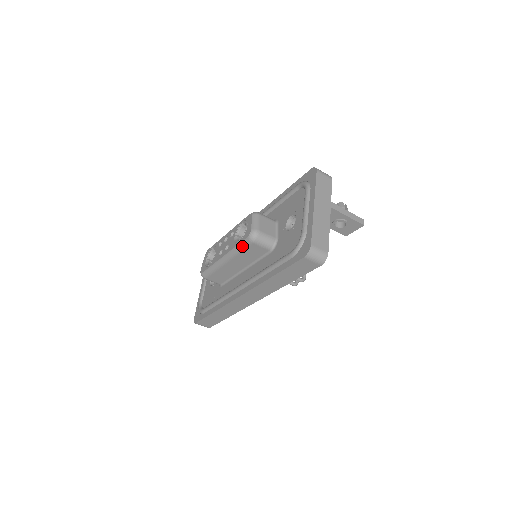
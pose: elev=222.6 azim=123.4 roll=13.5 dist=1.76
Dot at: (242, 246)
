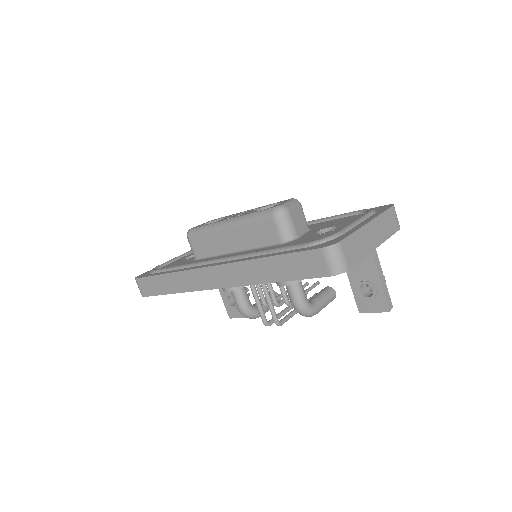
Dot at: (258, 215)
